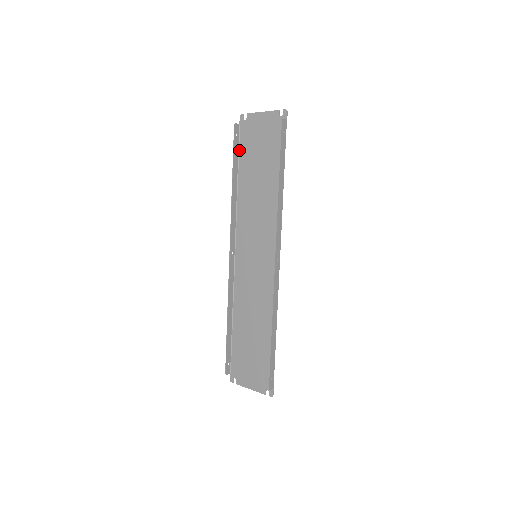
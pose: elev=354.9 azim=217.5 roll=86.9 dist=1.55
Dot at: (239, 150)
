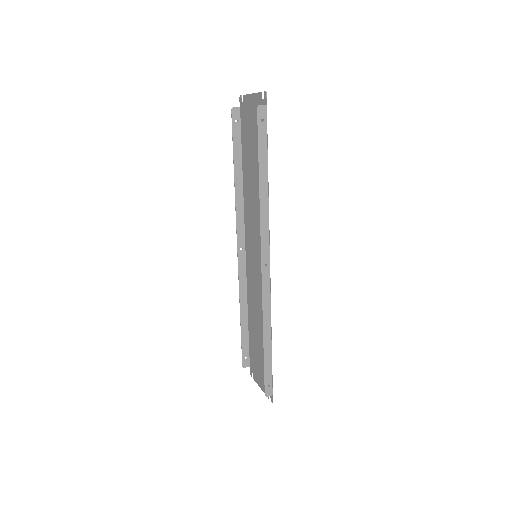
Dot at: (241, 137)
